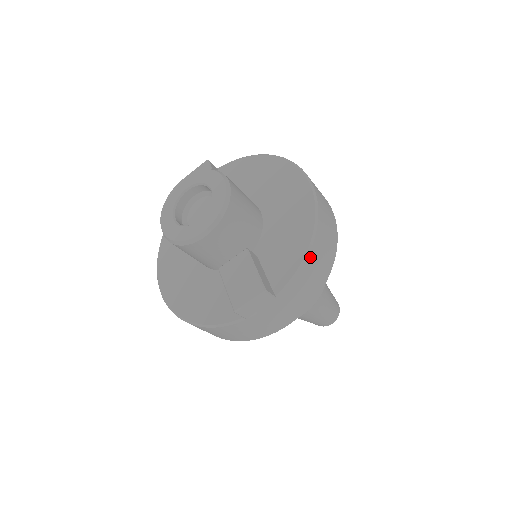
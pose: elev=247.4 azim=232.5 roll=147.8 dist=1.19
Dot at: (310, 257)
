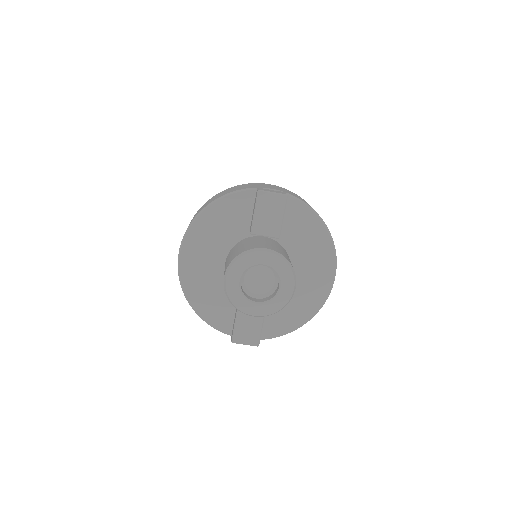
Dot at: (293, 329)
